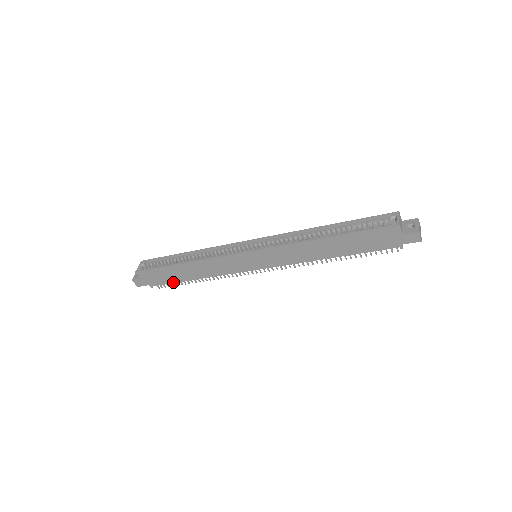
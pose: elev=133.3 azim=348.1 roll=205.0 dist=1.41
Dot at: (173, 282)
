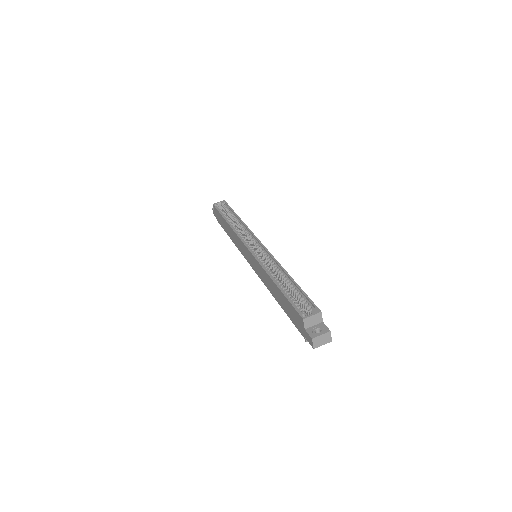
Dot at: (224, 229)
